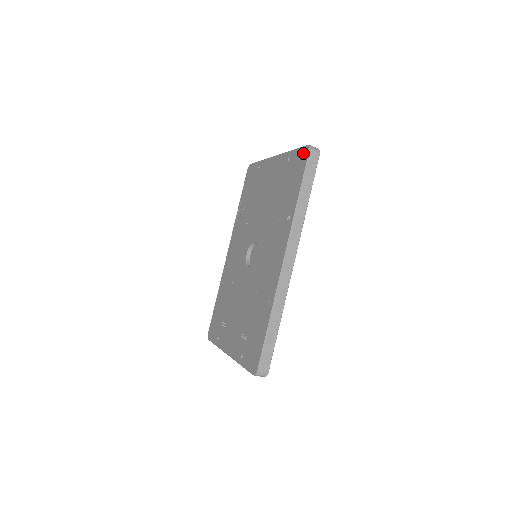
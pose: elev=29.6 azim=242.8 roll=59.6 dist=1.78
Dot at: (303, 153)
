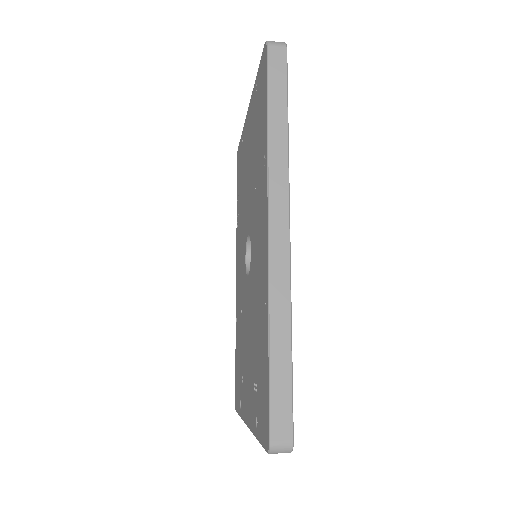
Dot at: (263, 59)
